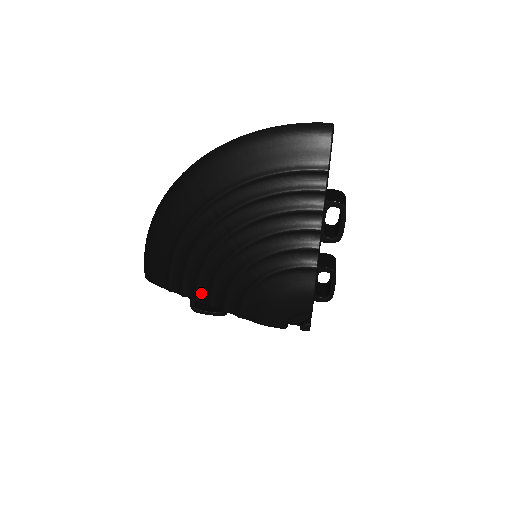
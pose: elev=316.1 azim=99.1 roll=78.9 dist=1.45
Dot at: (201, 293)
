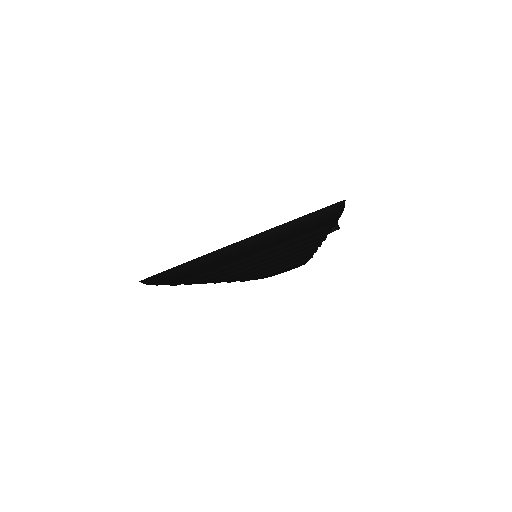
Dot at: occluded
